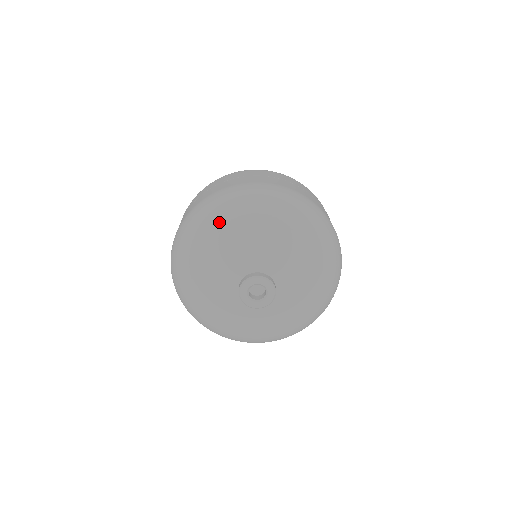
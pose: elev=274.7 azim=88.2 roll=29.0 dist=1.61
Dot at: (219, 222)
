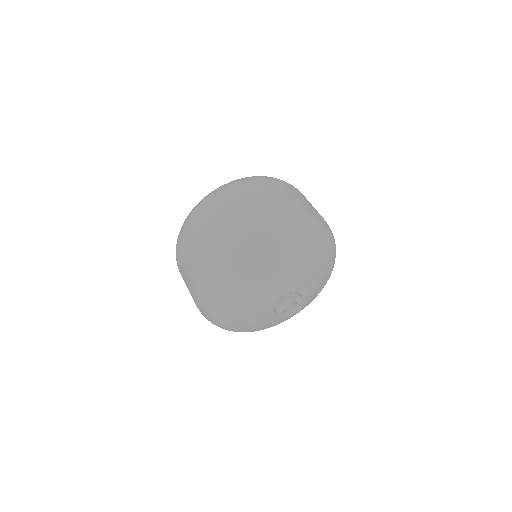
Dot at: (251, 269)
